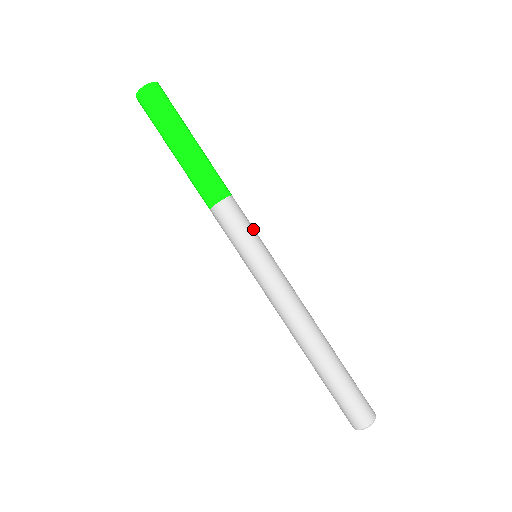
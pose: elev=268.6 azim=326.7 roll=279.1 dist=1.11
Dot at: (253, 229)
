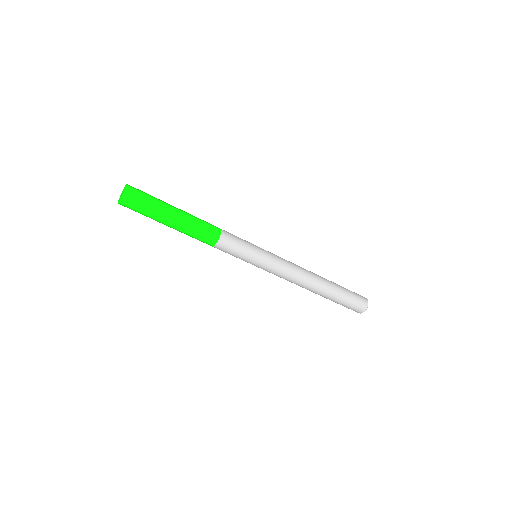
Dot at: (242, 254)
